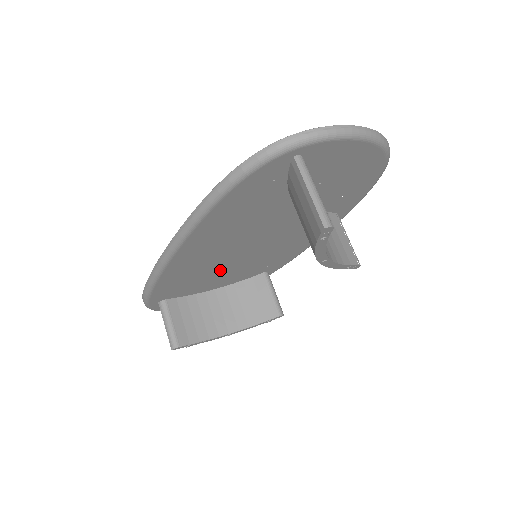
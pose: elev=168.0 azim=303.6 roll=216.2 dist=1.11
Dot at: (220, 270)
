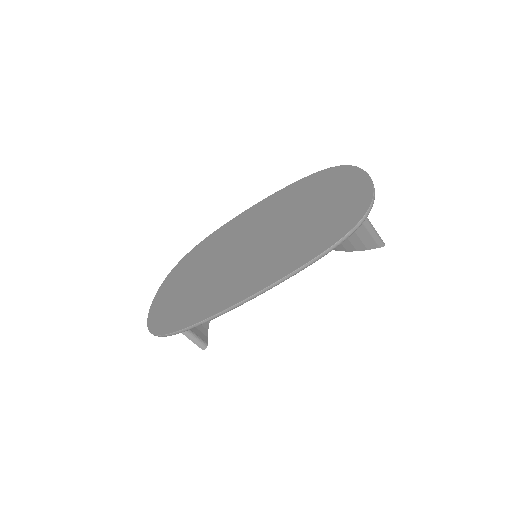
Dot at: occluded
